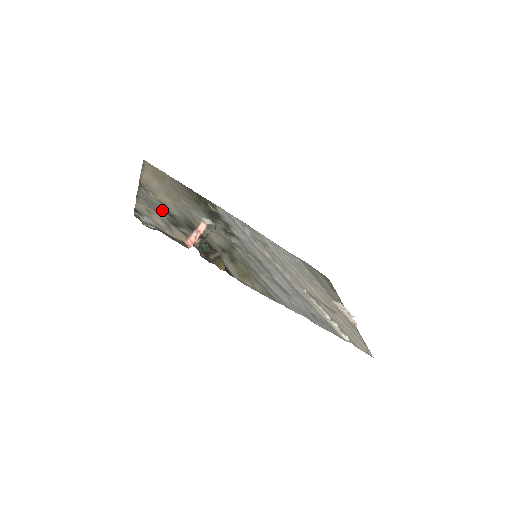
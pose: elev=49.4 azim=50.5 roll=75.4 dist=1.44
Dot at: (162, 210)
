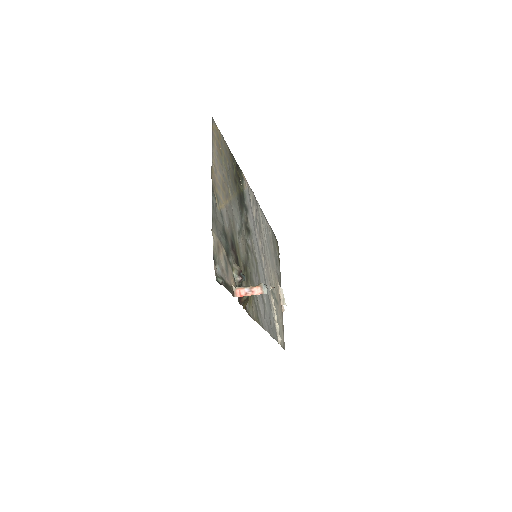
Dot at: (222, 231)
